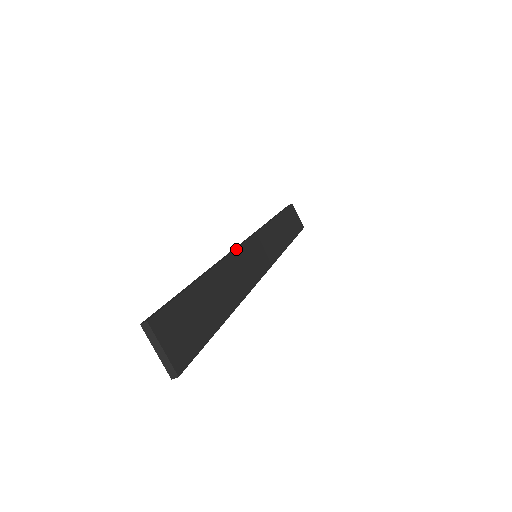
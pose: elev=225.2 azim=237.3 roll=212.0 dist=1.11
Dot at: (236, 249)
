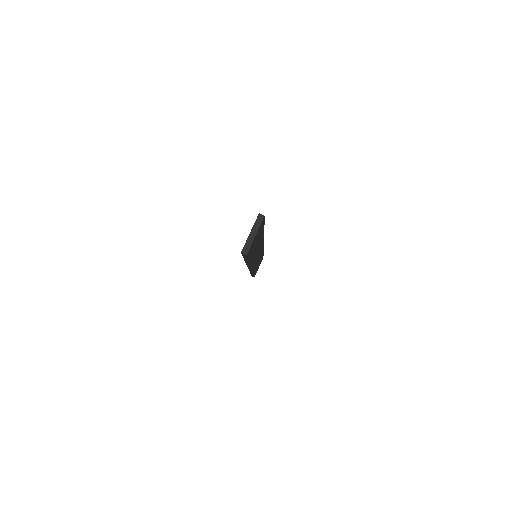
Dot at: occluded
